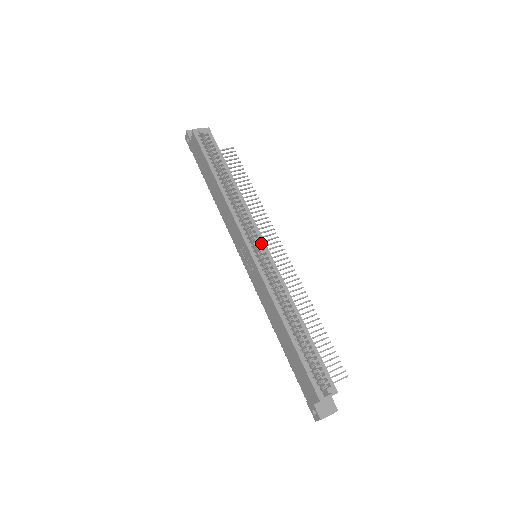
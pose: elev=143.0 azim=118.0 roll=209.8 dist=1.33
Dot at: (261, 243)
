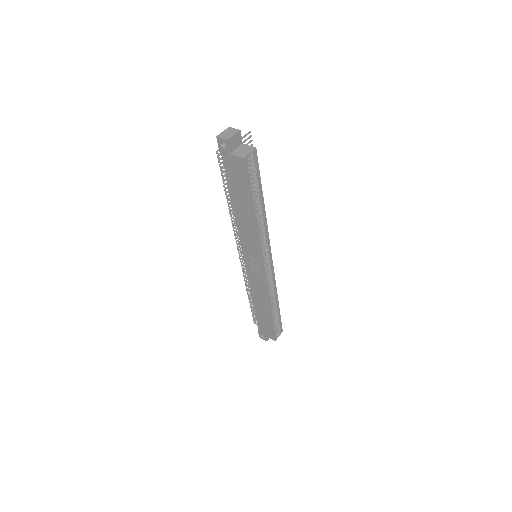
Dot at: (270, 258)
